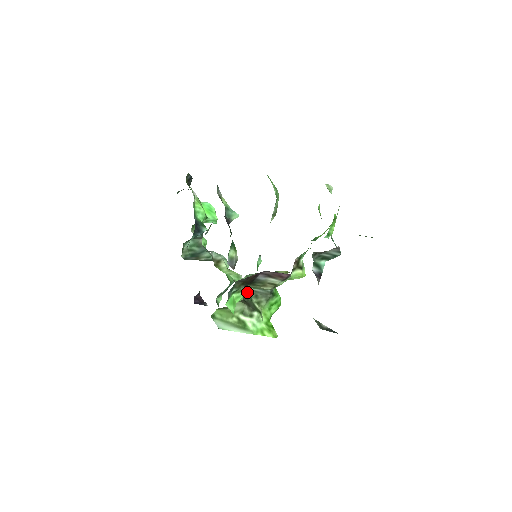
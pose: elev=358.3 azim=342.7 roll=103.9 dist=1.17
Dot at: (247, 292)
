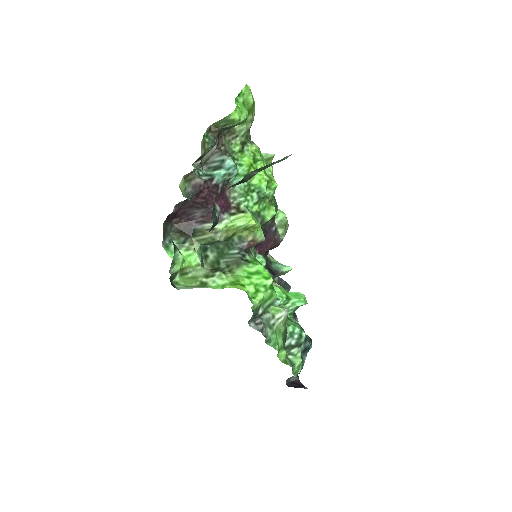
Dot at: (220, 266)
